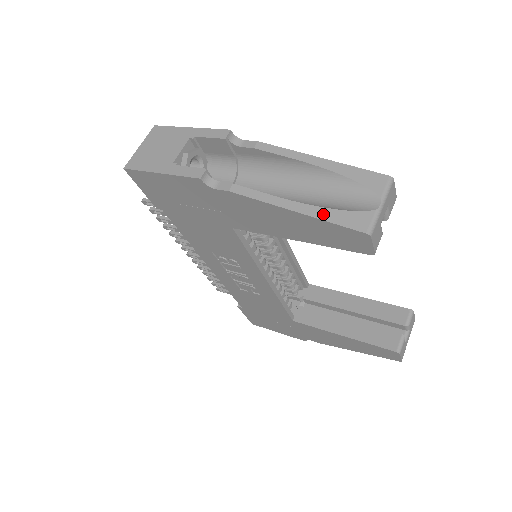
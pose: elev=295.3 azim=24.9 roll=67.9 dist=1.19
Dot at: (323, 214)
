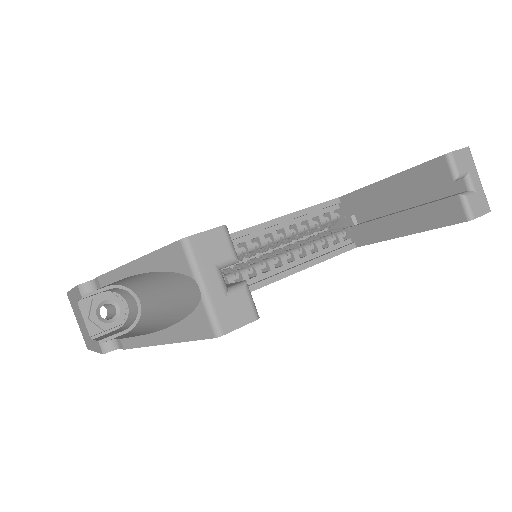
Dot at: (177, 335)
